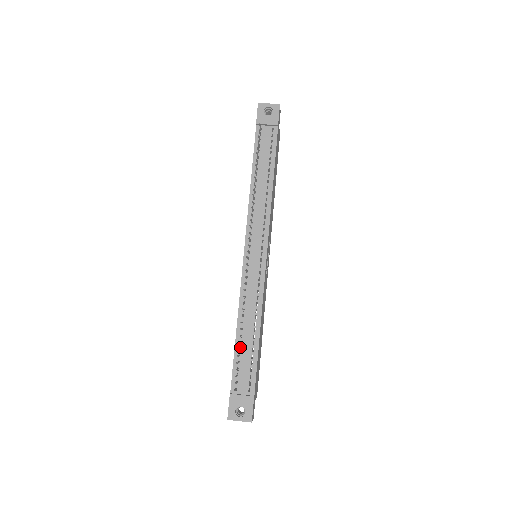
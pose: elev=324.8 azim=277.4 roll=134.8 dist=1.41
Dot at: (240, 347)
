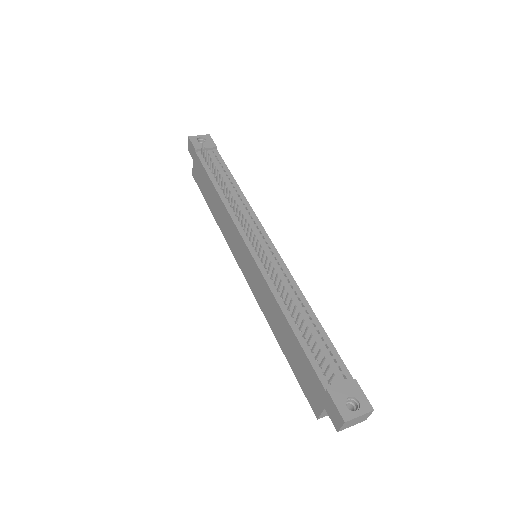
Dot at: (302, 336)
